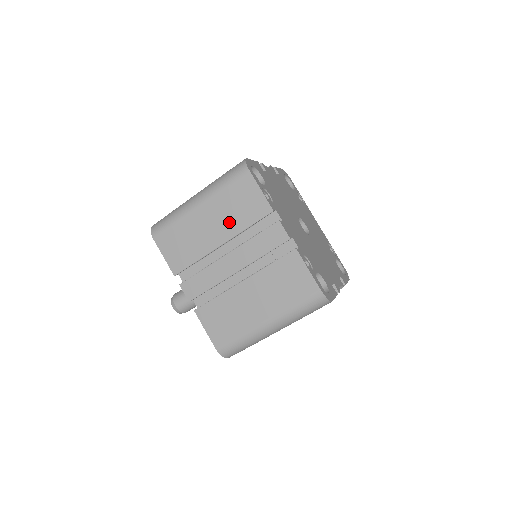
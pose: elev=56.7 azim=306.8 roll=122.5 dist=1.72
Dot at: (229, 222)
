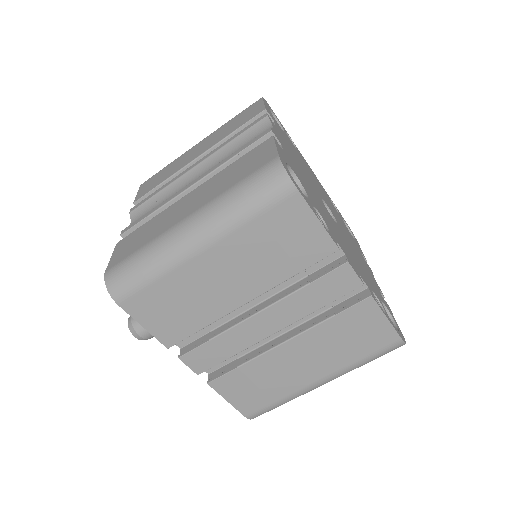
Dot at: (261, 271)
